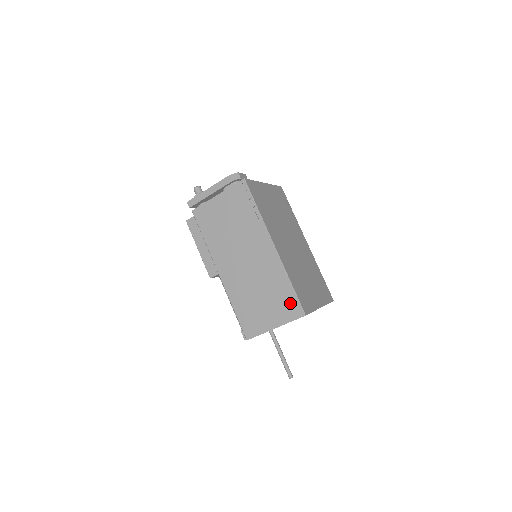
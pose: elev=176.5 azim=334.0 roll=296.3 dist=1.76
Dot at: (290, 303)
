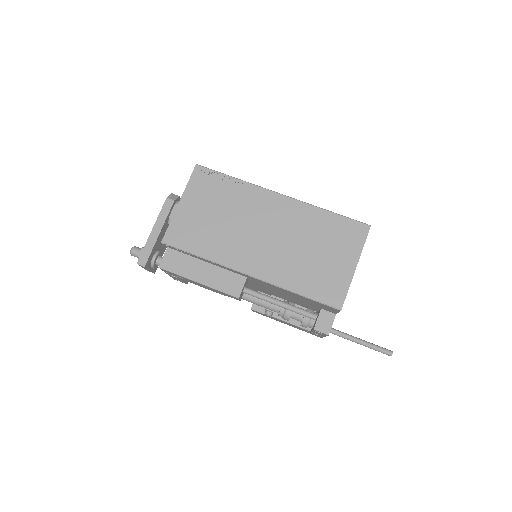
Dot at: (346, 229)
